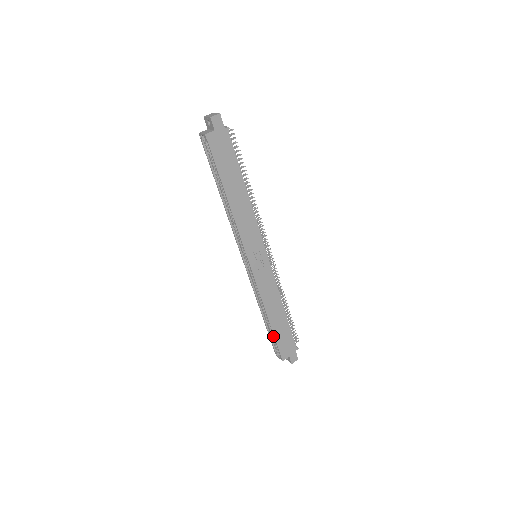
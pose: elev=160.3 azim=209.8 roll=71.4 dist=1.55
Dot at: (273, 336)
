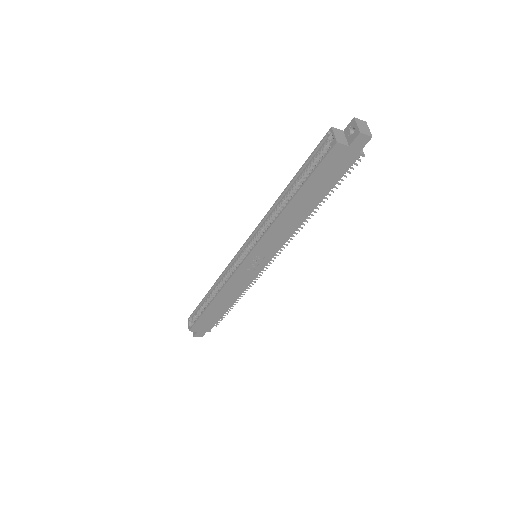
Dot at: (201, 309)
